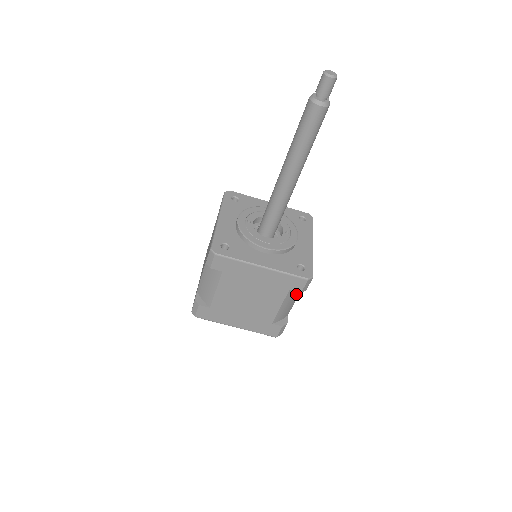
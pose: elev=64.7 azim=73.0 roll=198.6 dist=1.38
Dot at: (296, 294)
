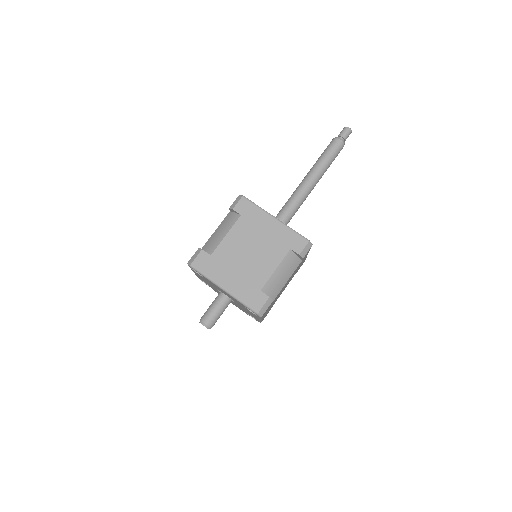
Dot at: (291, 268)
